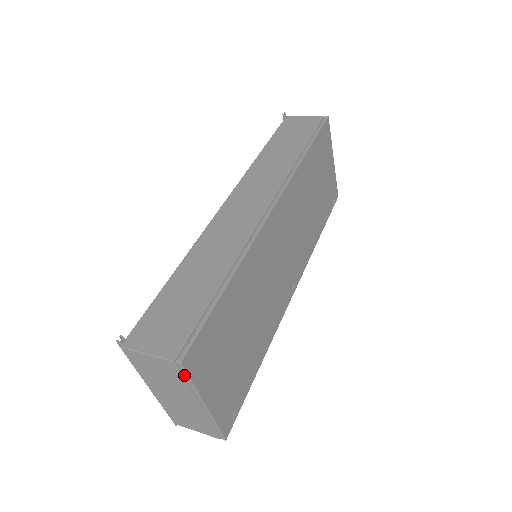
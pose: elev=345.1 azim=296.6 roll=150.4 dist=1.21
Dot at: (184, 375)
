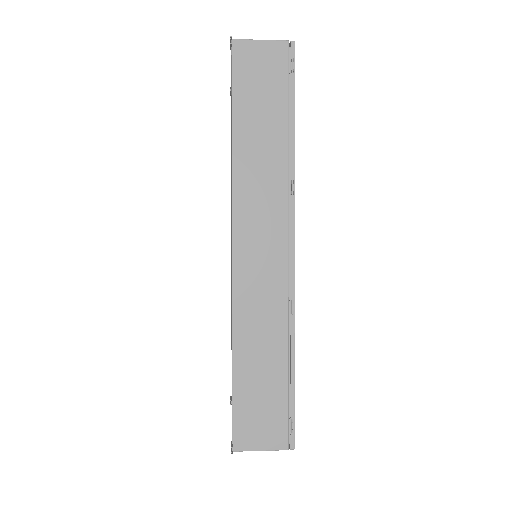
Dot at: occluded
